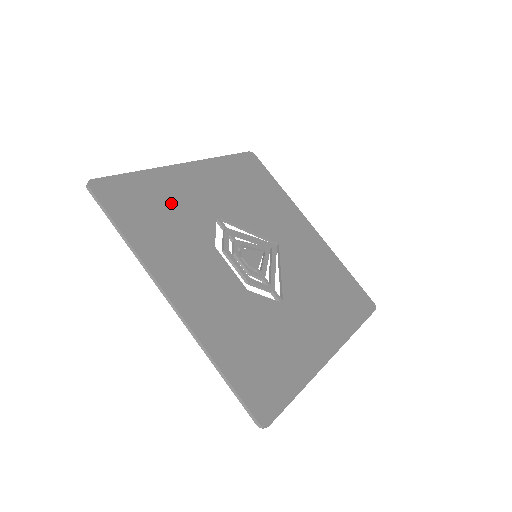
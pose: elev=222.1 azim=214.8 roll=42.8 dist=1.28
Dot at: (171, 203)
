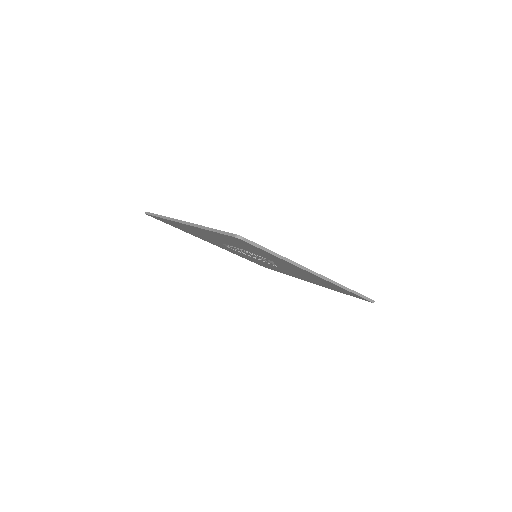
Dot at: occluded
